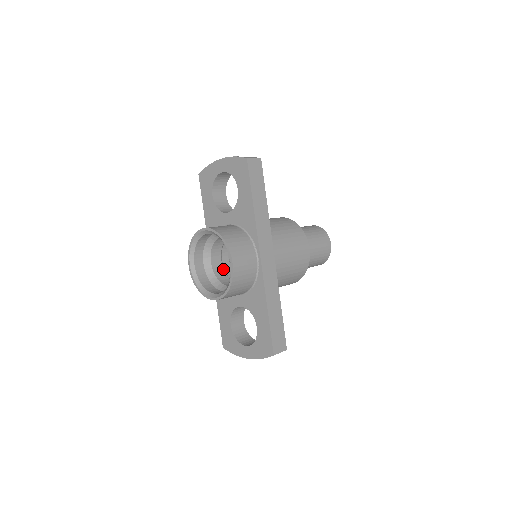
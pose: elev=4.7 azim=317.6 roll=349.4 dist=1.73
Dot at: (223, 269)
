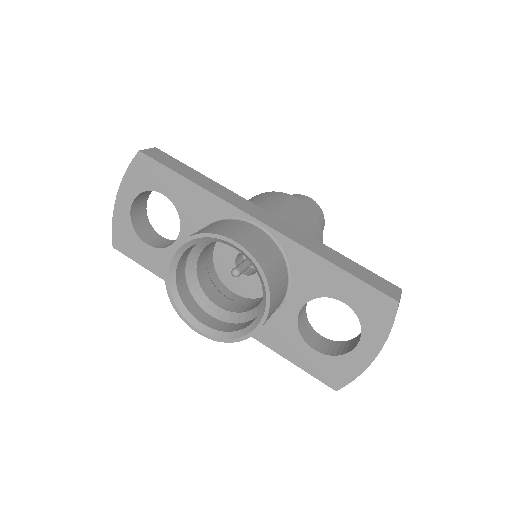
Dot at: (238, 303)
